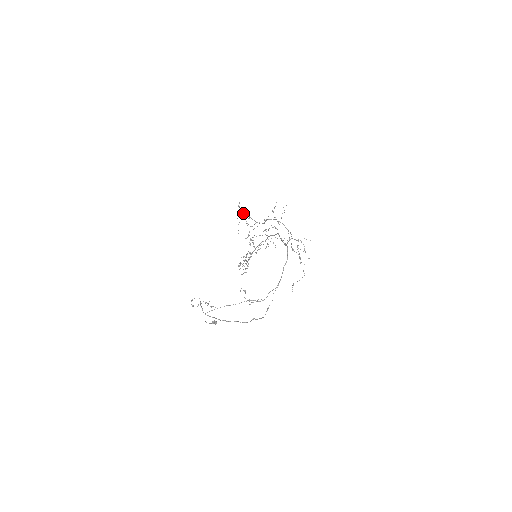
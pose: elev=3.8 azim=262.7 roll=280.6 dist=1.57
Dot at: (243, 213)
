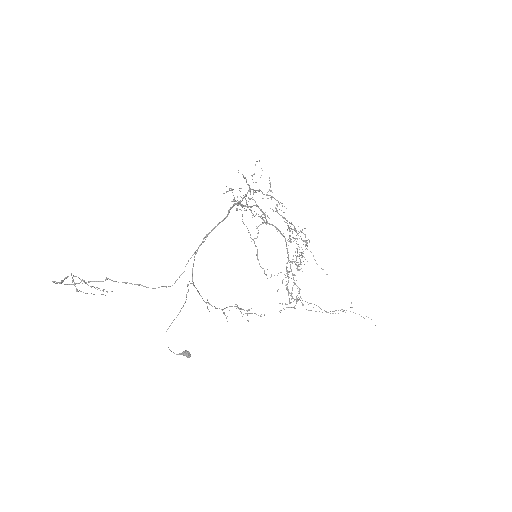
Dot at: (292, 231)
